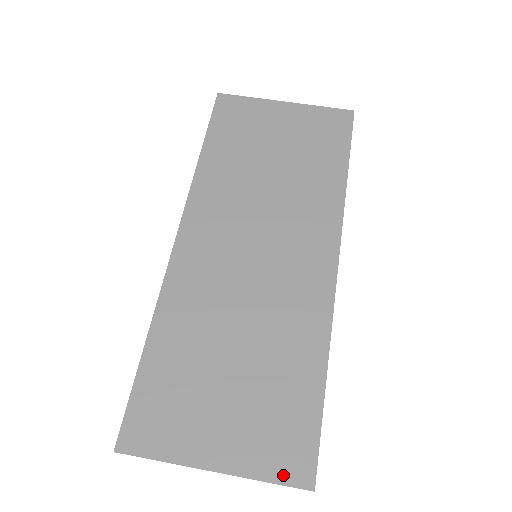
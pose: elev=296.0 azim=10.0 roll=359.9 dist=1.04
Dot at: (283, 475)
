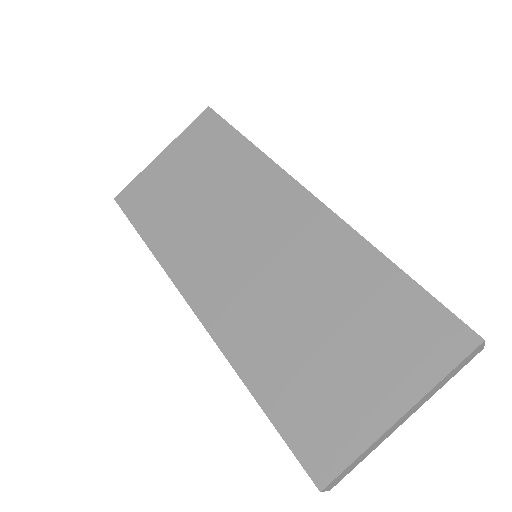
Dot at: (450, 357)
